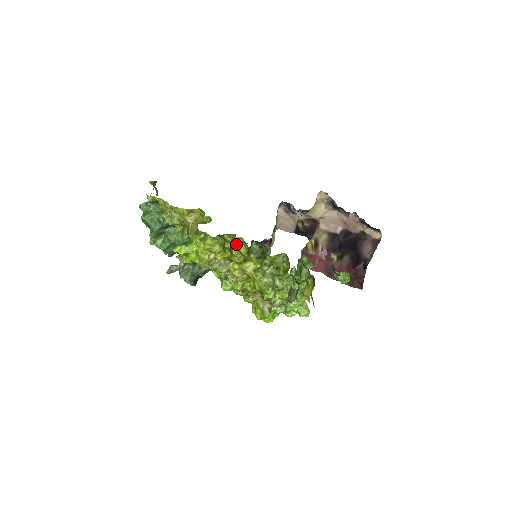
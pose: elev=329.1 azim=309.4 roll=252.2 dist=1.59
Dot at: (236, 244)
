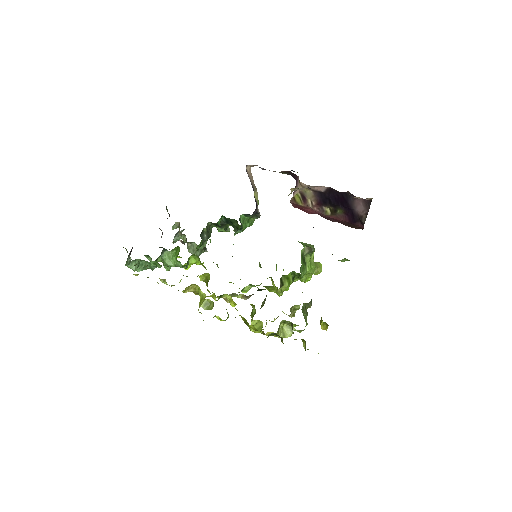
Dot at: (250, 327)
